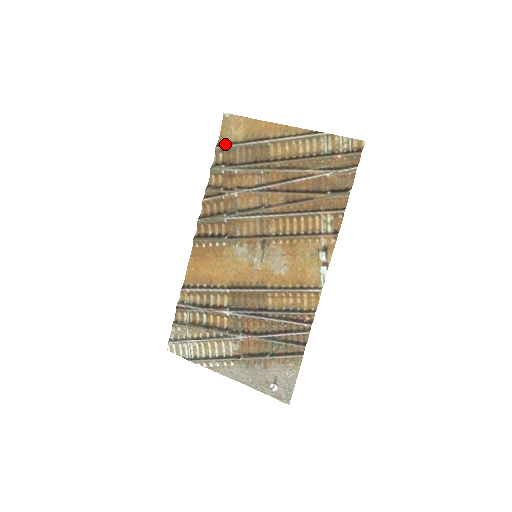
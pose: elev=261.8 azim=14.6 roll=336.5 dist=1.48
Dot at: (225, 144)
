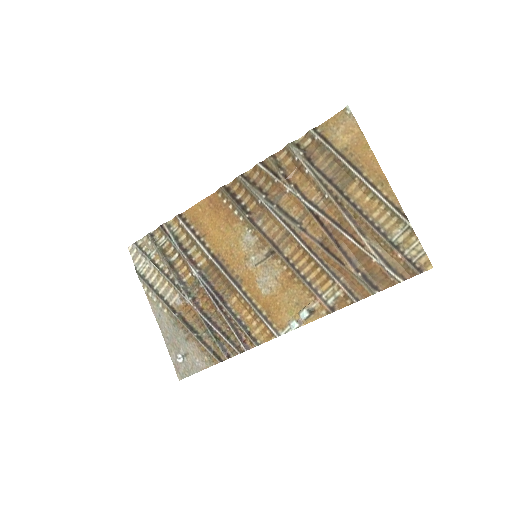
Dot at: (322, 135)
